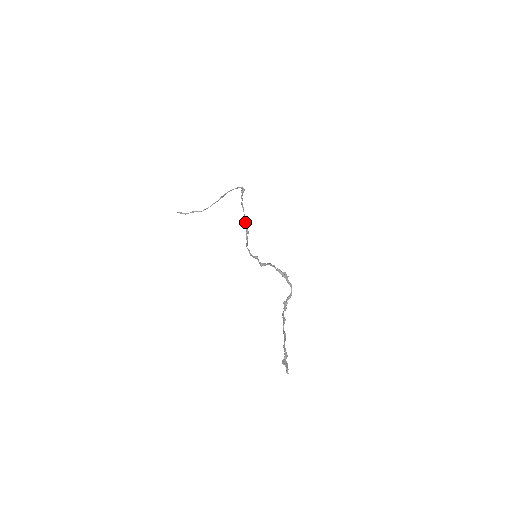
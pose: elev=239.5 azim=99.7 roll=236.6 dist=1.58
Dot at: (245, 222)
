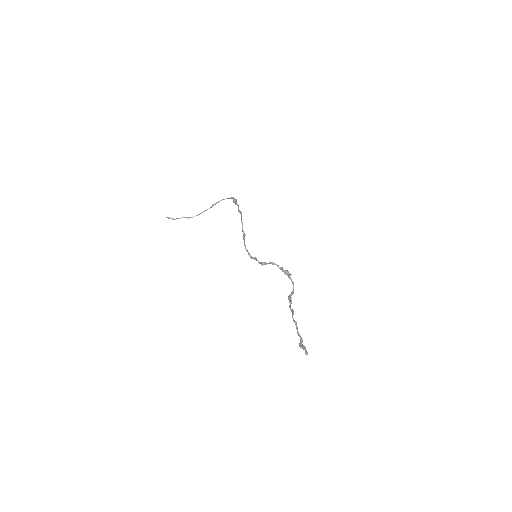
Dot at: (242, 226)
